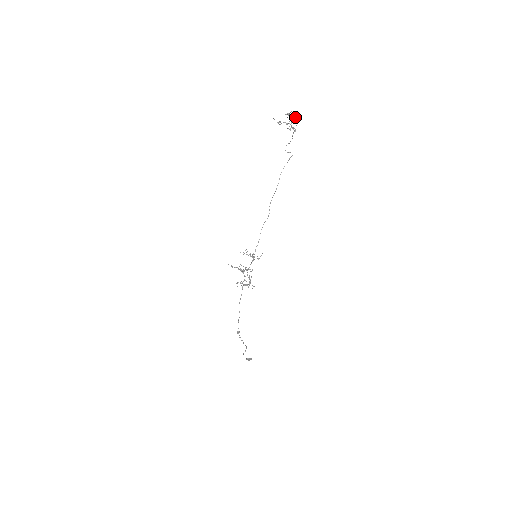
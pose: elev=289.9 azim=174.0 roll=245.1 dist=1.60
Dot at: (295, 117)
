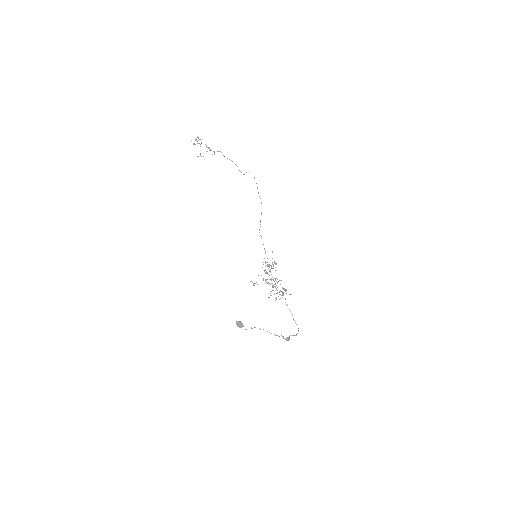
Dot at: occluded
